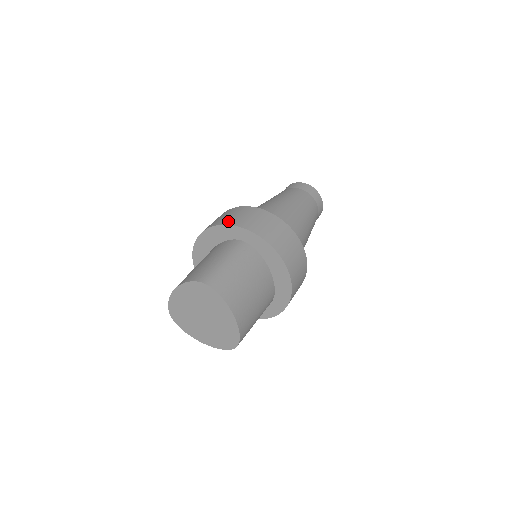
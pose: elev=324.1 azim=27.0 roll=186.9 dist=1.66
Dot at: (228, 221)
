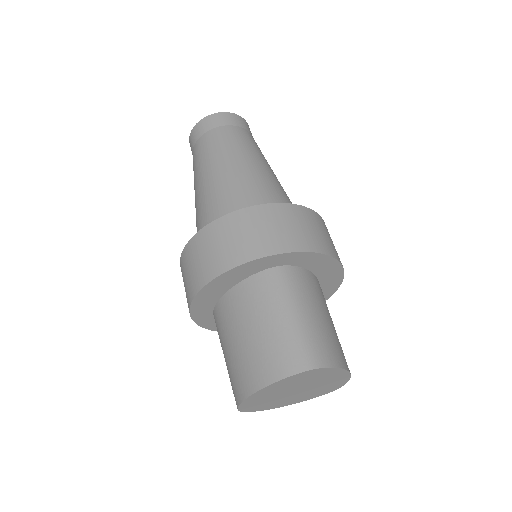
Dot at: (246, 253)
